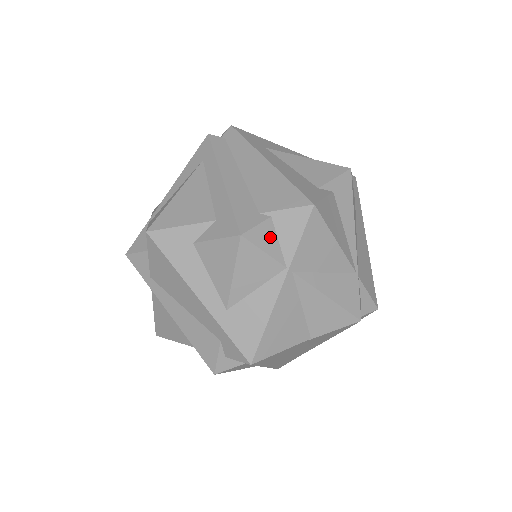
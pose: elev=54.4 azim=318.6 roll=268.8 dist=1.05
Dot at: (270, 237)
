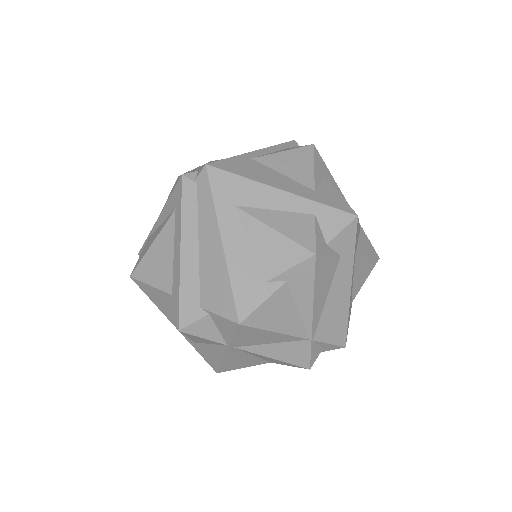
Dot at: (209, 328)
